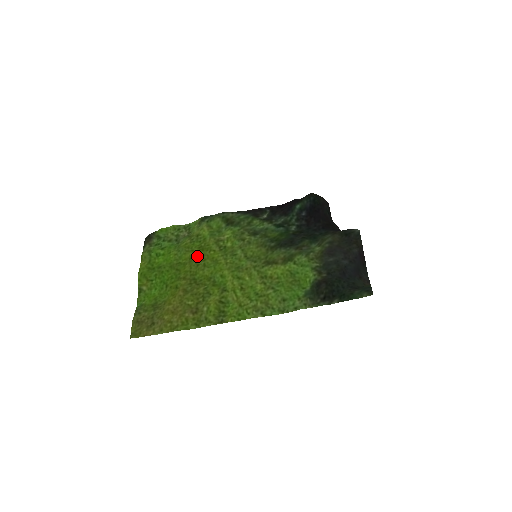
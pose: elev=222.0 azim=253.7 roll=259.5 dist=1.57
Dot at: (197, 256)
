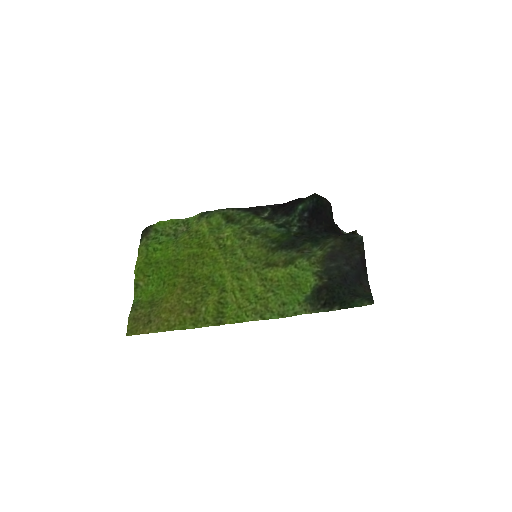
Dot at: (196, 253)
